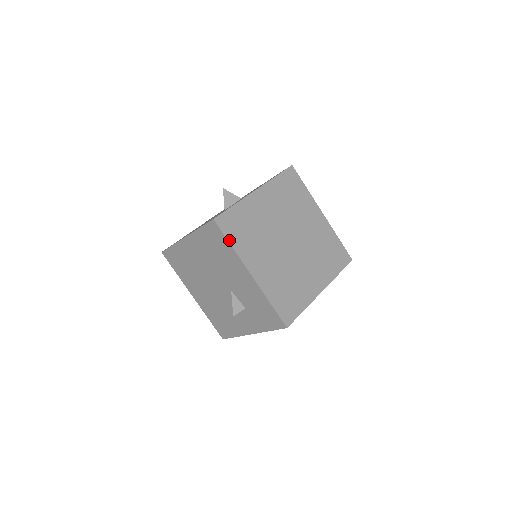
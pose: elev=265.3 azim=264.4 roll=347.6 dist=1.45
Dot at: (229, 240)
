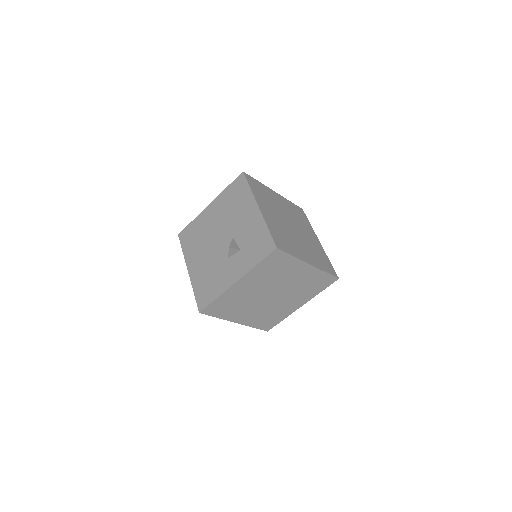
Dot at: (250, 185)
